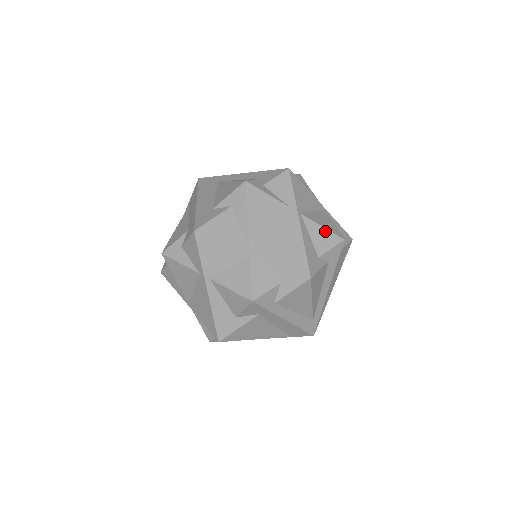
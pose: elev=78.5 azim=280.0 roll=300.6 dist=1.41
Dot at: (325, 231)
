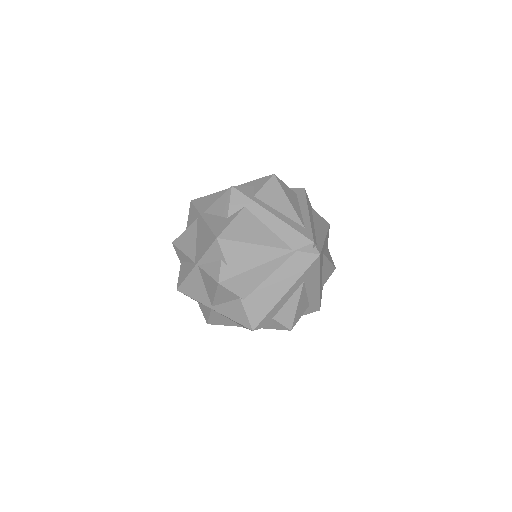
Dot at: occluded
